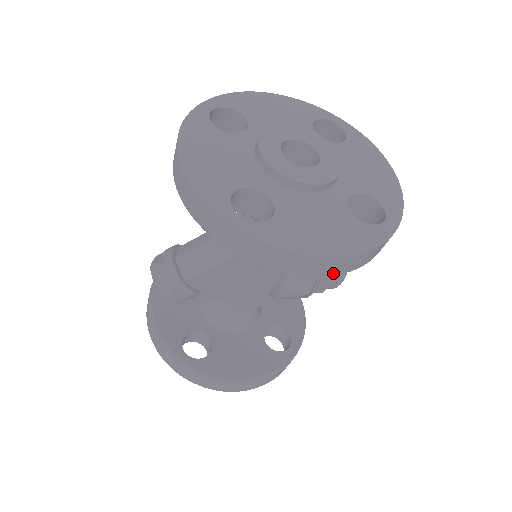
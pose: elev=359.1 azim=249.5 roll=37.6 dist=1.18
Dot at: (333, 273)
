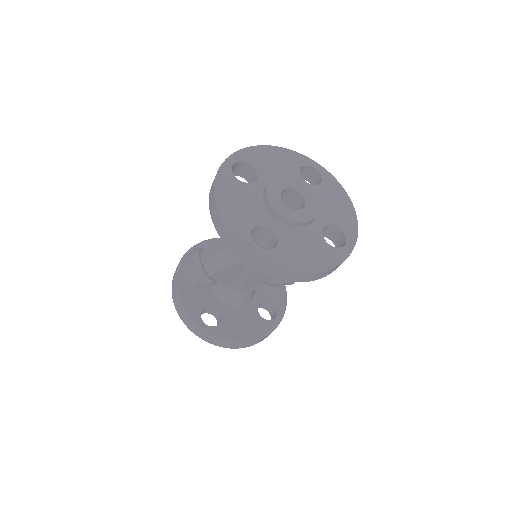
Dot at: (313, 280)
